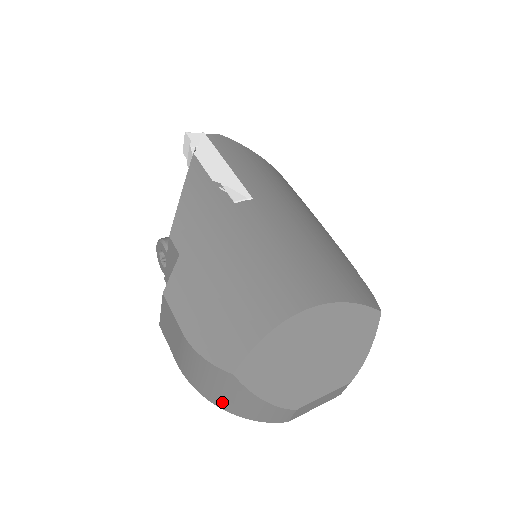
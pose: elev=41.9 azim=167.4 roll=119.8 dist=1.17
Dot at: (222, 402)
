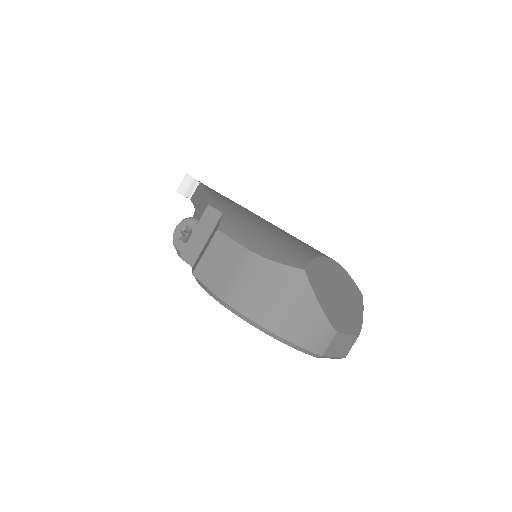
Dot at: (275, 319)
